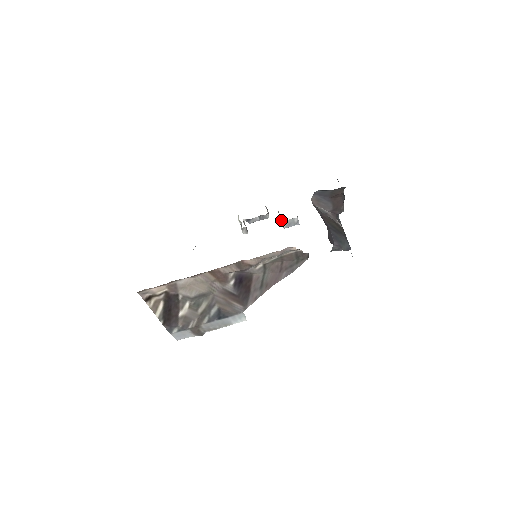
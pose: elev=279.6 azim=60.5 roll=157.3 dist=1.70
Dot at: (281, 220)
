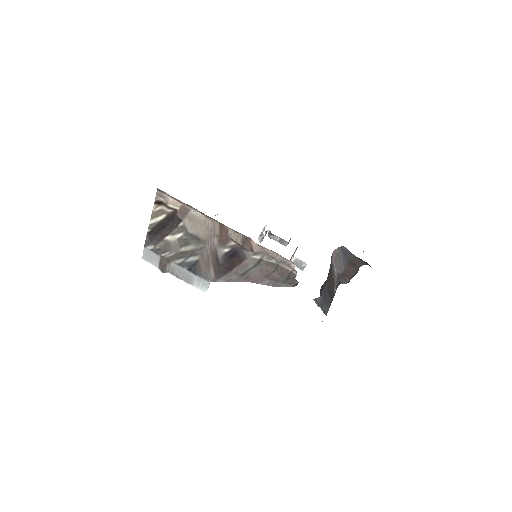
Dot at: occluded
